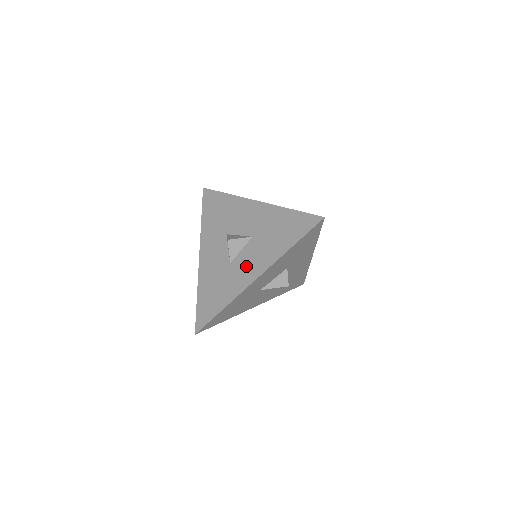
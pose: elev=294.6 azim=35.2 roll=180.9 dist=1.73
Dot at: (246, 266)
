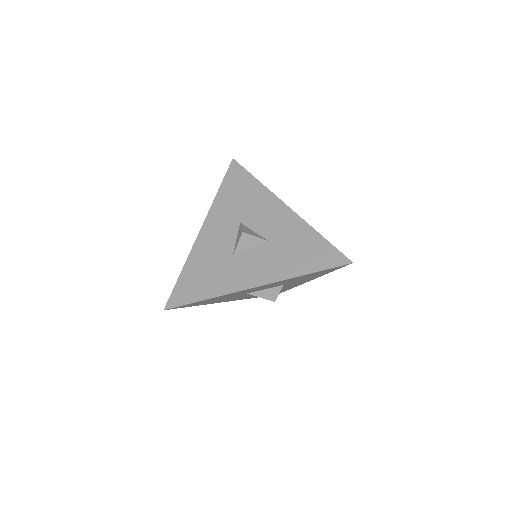
Dot at: (249, 268)
